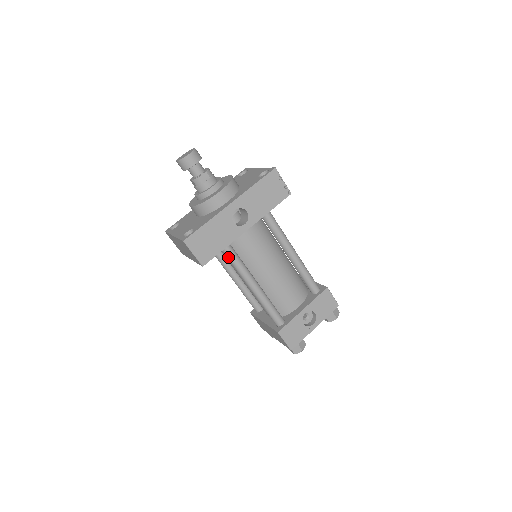
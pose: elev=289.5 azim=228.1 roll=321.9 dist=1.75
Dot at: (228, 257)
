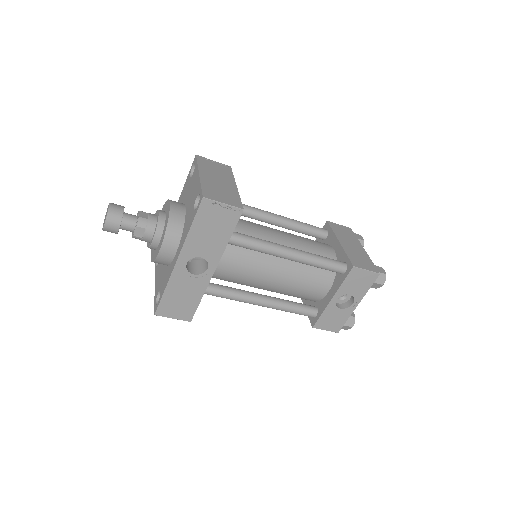
Dot at: occluded
